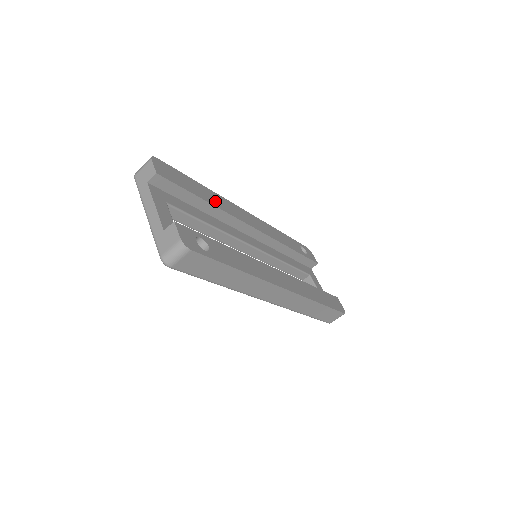
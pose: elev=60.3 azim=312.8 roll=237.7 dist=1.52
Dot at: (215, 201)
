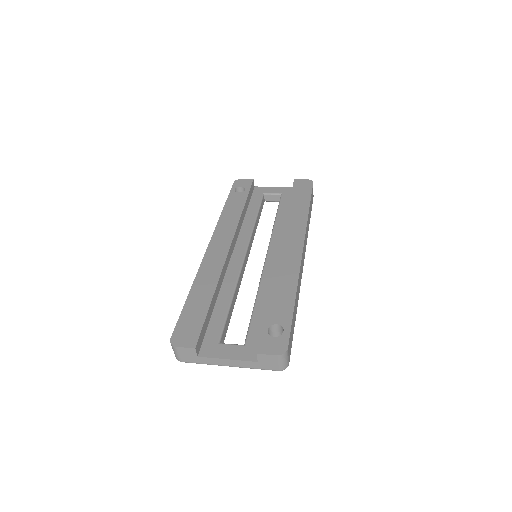
Dot at: (208, 285)
